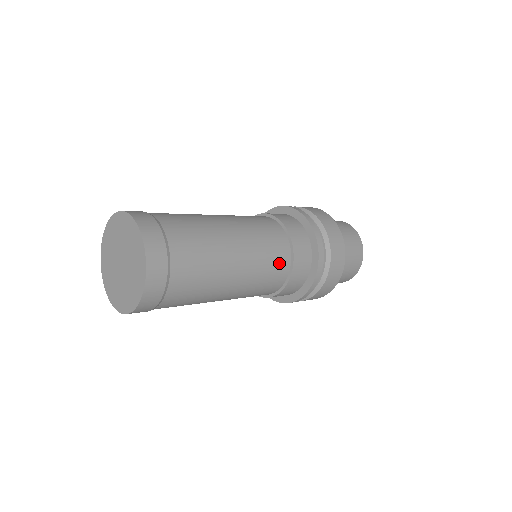
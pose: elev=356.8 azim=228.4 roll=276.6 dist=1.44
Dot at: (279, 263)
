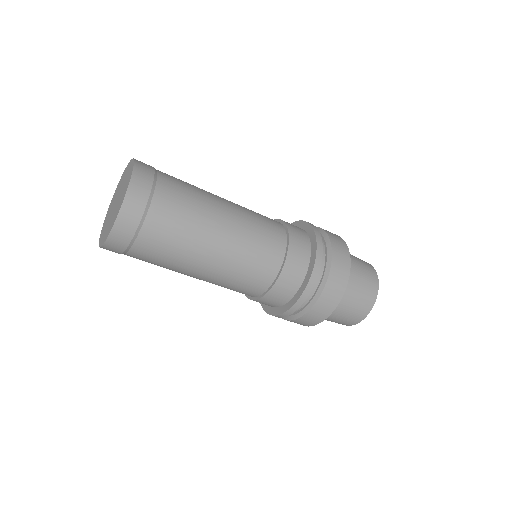
Dot at: (267, 260)
